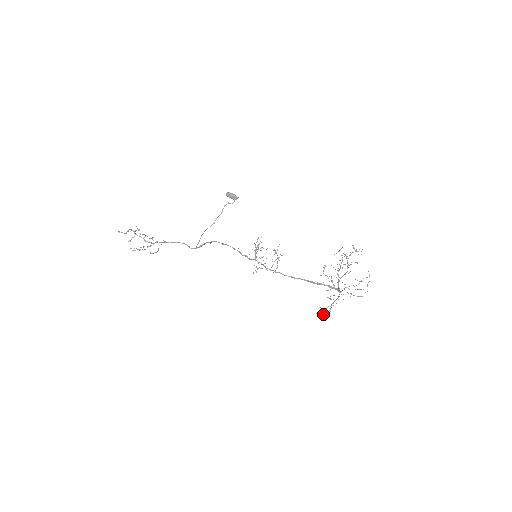
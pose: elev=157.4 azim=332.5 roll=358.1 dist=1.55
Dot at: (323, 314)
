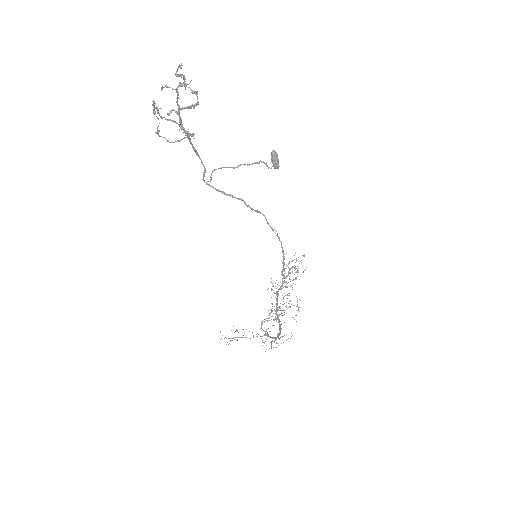
Dot at: occluded
